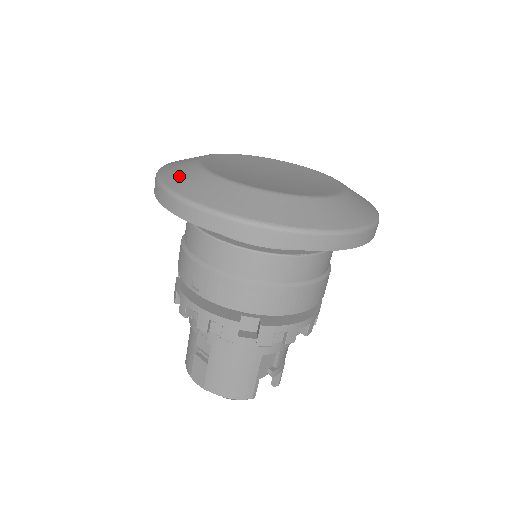
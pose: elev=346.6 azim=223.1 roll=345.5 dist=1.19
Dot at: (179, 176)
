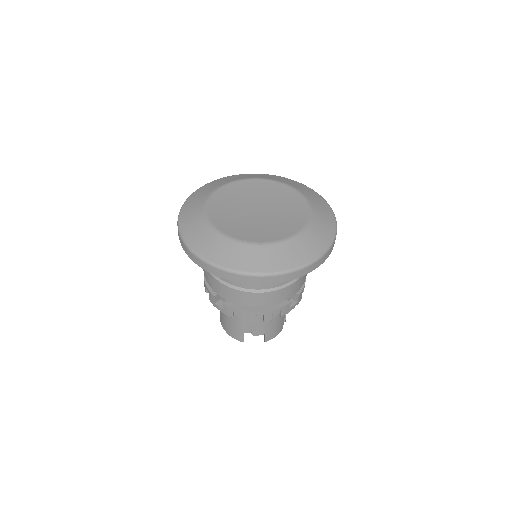
Dot at: (194, 200)
